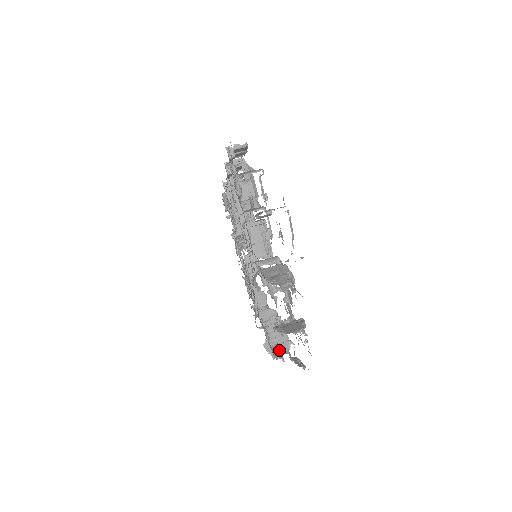
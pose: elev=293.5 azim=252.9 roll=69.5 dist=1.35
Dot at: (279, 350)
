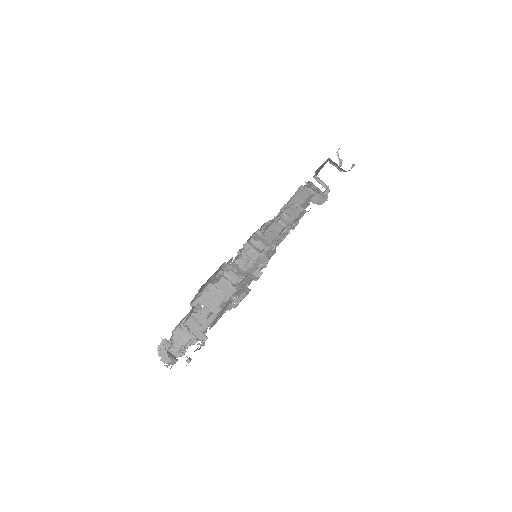
Dot at: occluded
